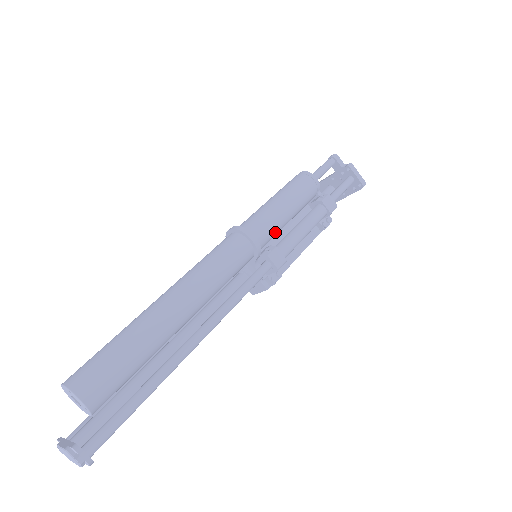
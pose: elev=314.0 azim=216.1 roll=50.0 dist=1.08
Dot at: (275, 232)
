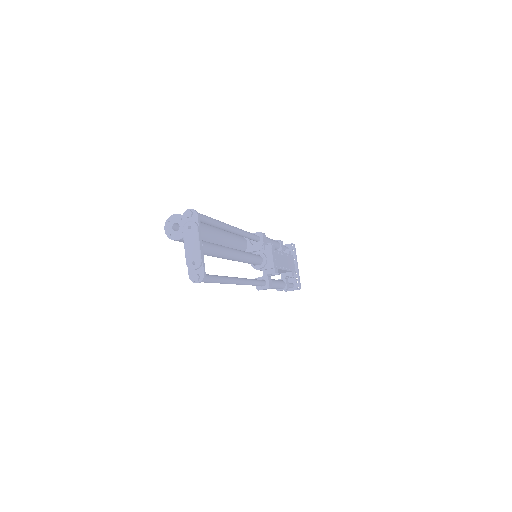
Dot at: occluded
